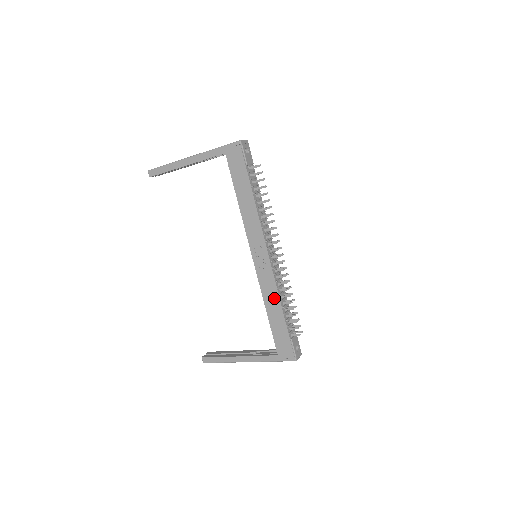
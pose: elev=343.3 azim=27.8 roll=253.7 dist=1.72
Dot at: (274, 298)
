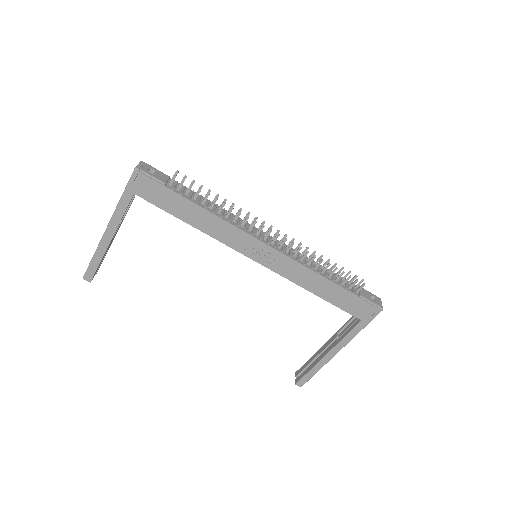
Dot at: (310, 276)
